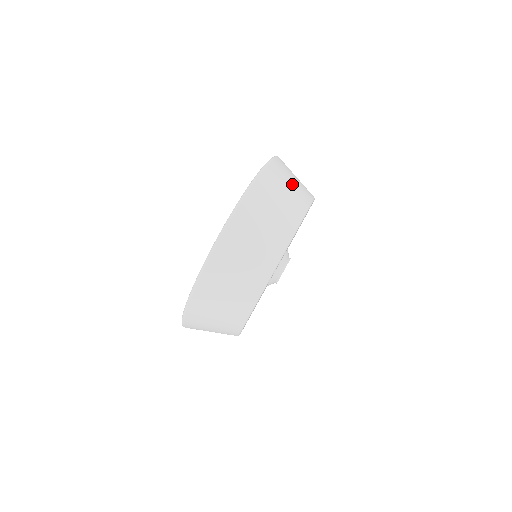
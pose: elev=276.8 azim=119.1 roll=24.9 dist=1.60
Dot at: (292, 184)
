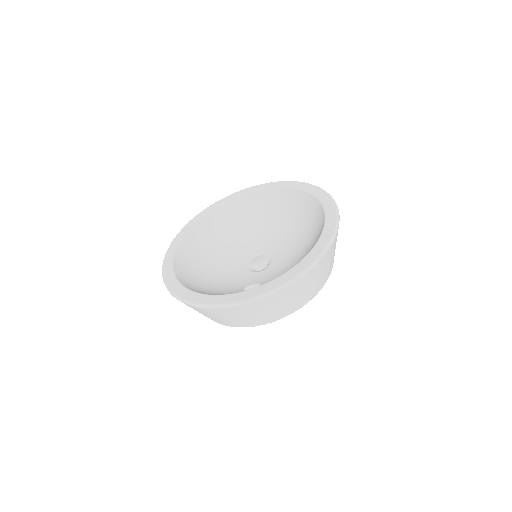
Dot at: occluded
